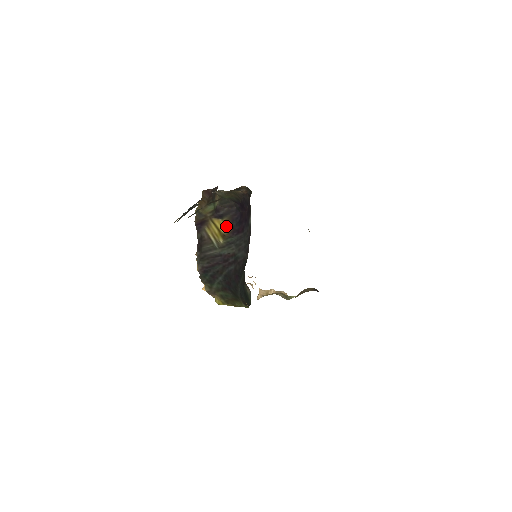
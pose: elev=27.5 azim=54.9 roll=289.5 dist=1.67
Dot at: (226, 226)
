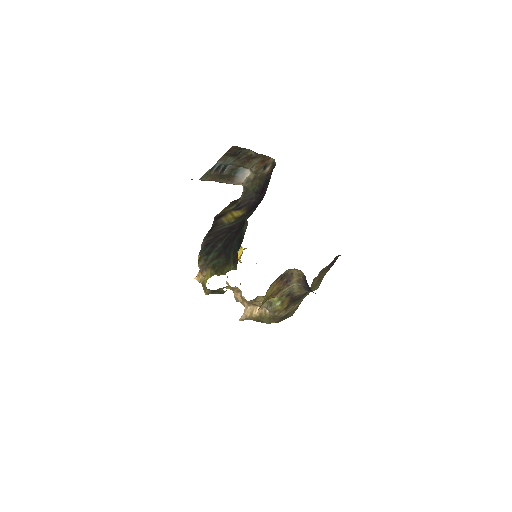
Dot at: (241, 213)
